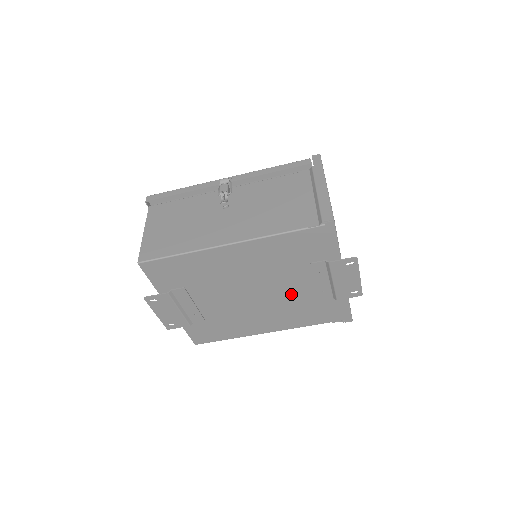
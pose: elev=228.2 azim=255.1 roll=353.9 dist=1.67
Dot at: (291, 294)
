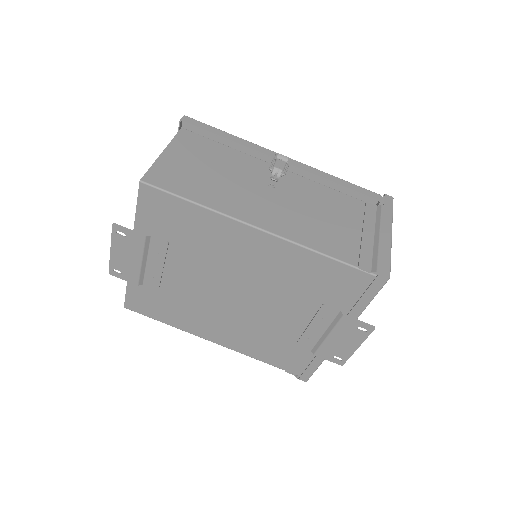
Dot at: (274, 320)
